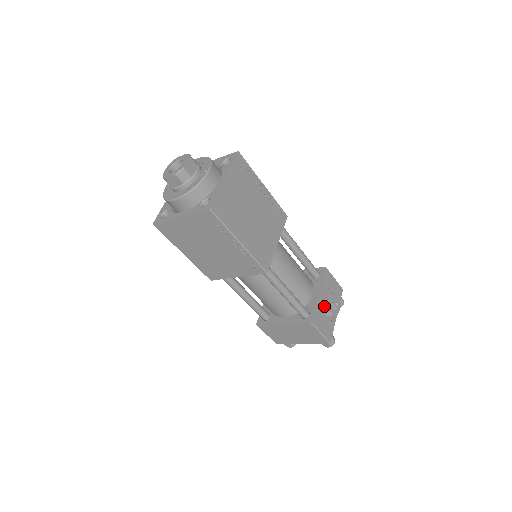
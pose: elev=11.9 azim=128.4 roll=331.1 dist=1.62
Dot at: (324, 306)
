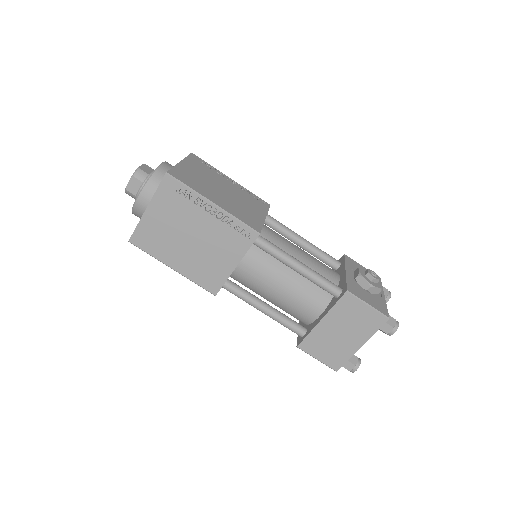
Dot at: (358, 280)
